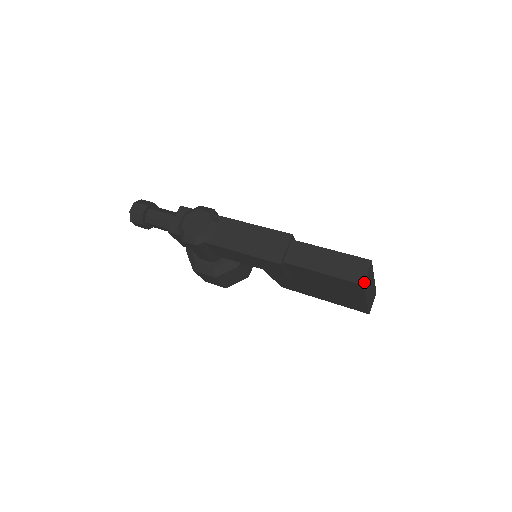
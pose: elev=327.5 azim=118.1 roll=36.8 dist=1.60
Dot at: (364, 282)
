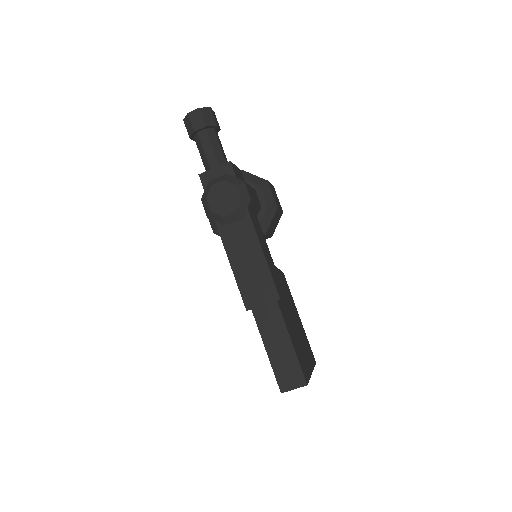
Dot at: (285, 391)
